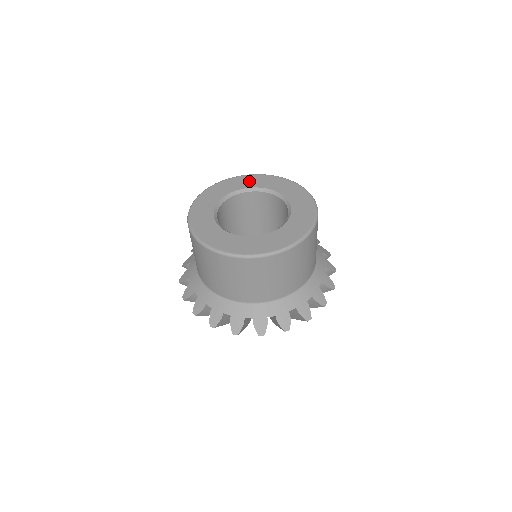
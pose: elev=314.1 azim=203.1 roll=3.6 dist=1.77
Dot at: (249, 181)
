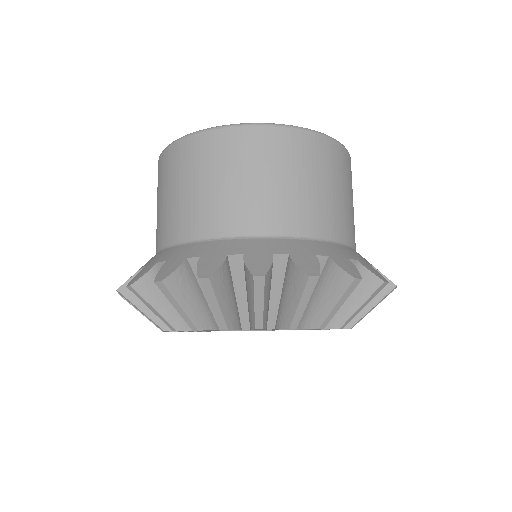
Dot at: occluded
